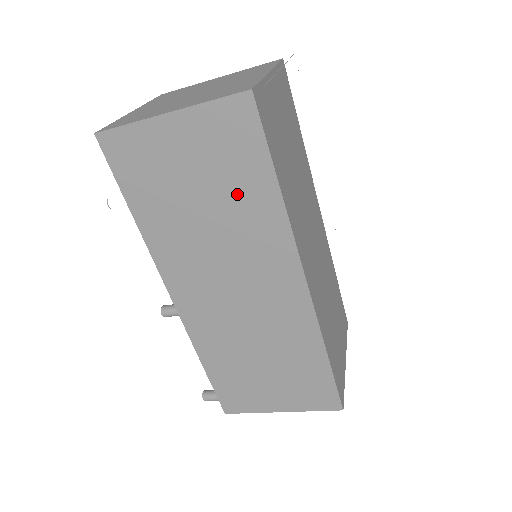
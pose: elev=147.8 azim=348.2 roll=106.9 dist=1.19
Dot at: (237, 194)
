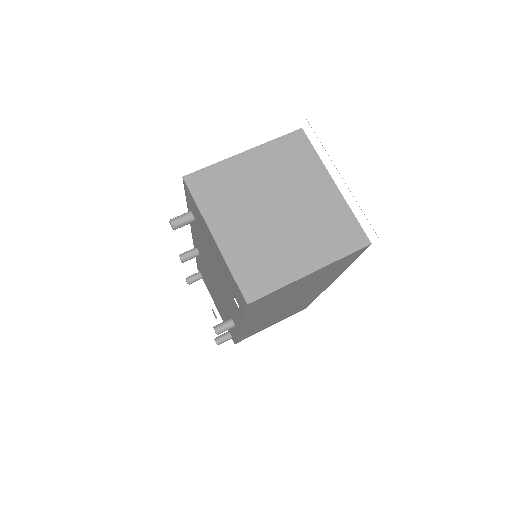
Dot at: (323, 278)
